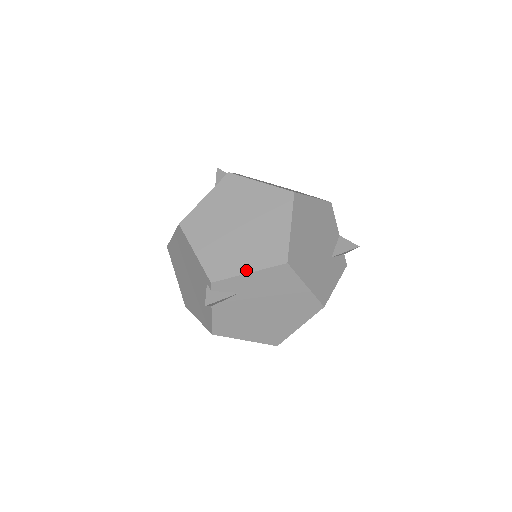
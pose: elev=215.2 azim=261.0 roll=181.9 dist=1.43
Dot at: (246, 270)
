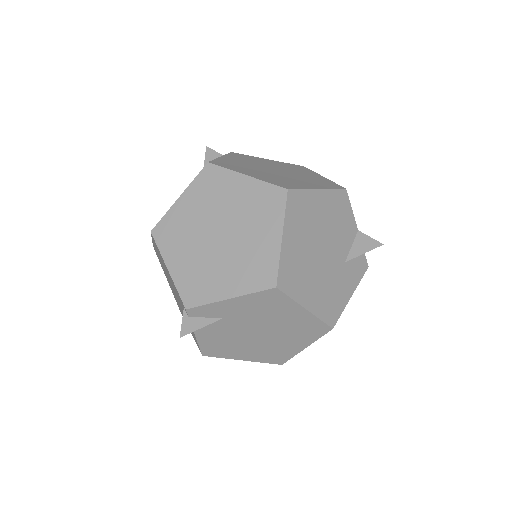
Dot at: (226, 295)
